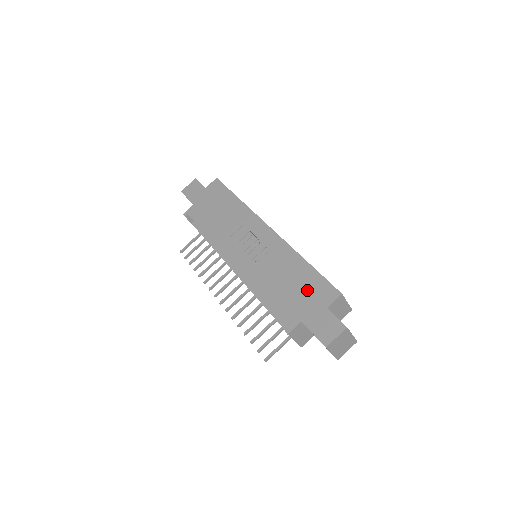
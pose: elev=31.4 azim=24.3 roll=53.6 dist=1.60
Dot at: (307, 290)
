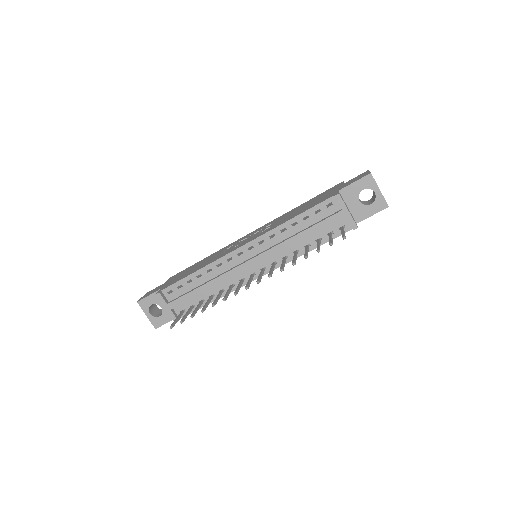
Dot at: (320, 197)
